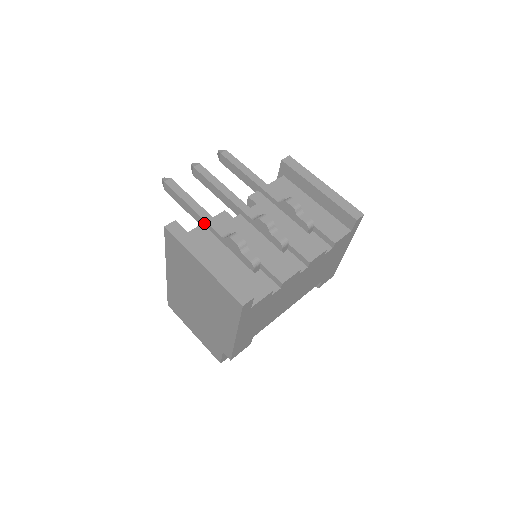
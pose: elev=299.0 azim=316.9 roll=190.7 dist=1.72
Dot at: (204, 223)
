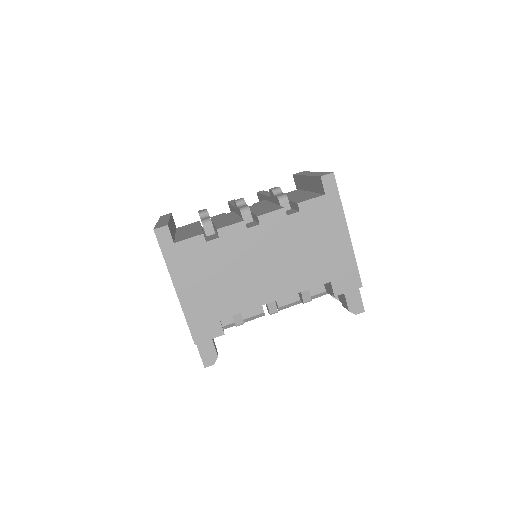
Dot at: occluded
